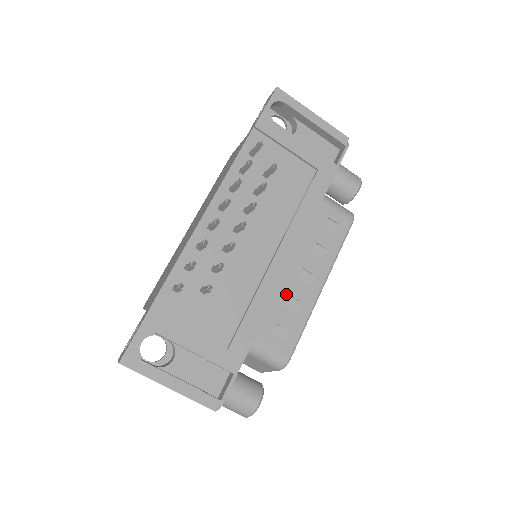
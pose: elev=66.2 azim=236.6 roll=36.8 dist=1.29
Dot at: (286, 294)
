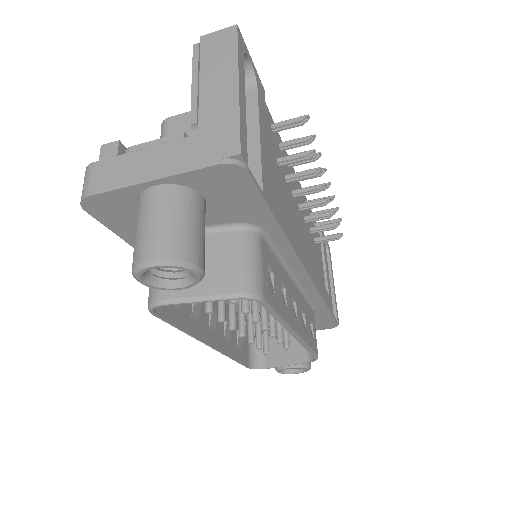
Dot at: (285, 282)
